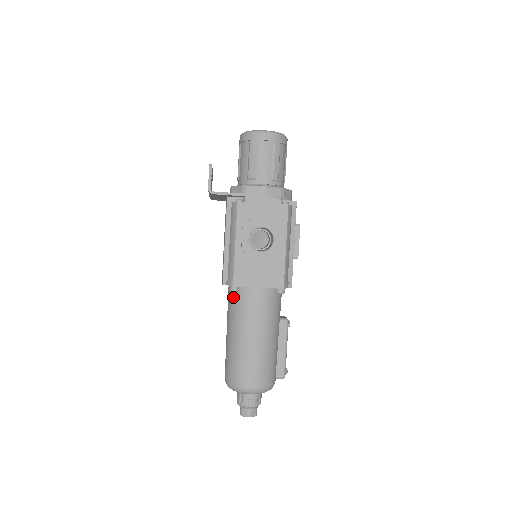
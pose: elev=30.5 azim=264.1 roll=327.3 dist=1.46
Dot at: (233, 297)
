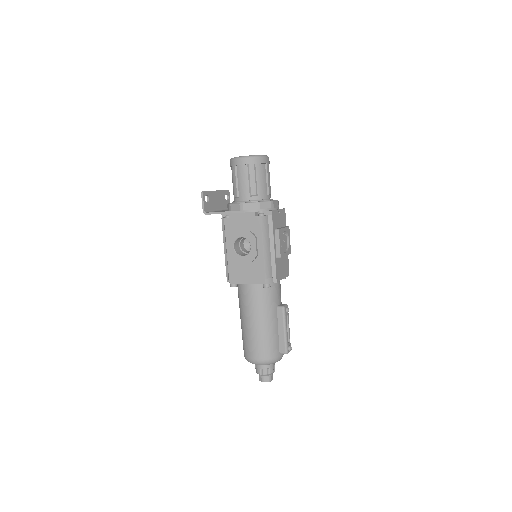
Dot at: (238, 290)
